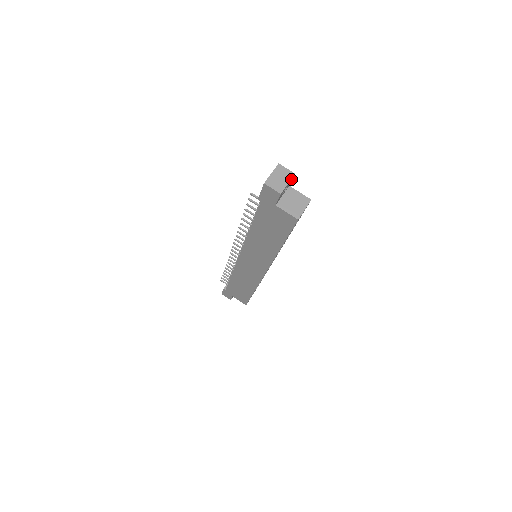
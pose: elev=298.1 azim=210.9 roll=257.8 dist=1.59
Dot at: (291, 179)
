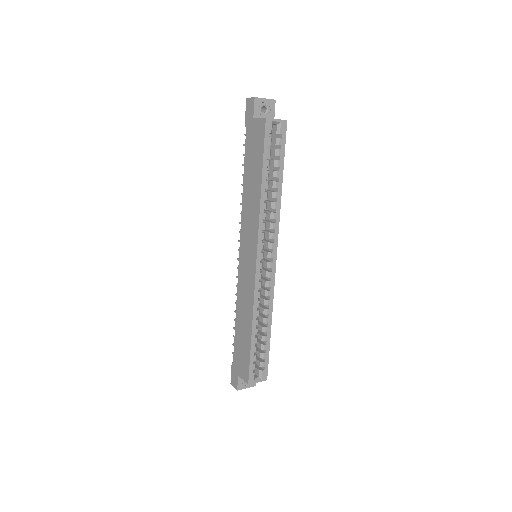
Dot at: (271, 102)
